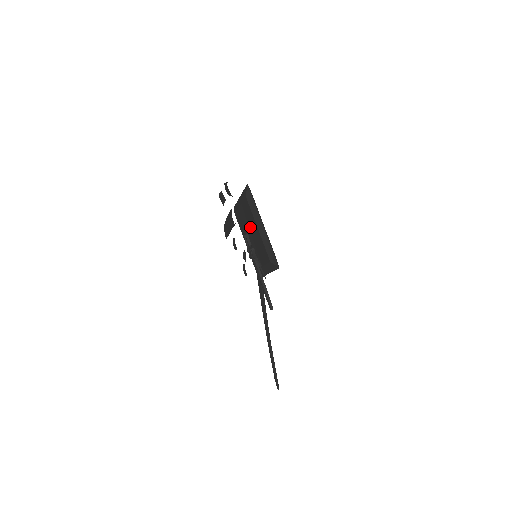
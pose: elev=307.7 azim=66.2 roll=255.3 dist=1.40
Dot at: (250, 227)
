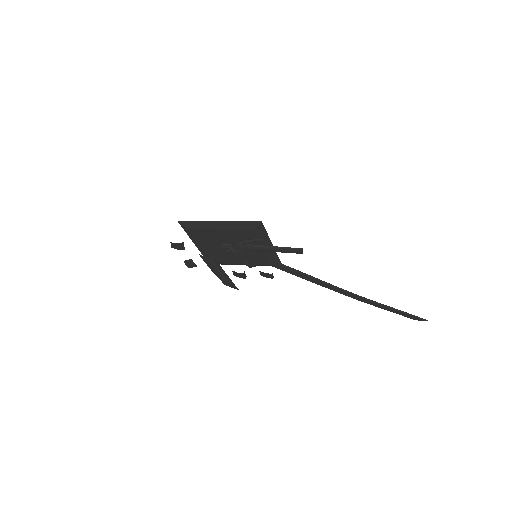
Dot at: (221, 243)
